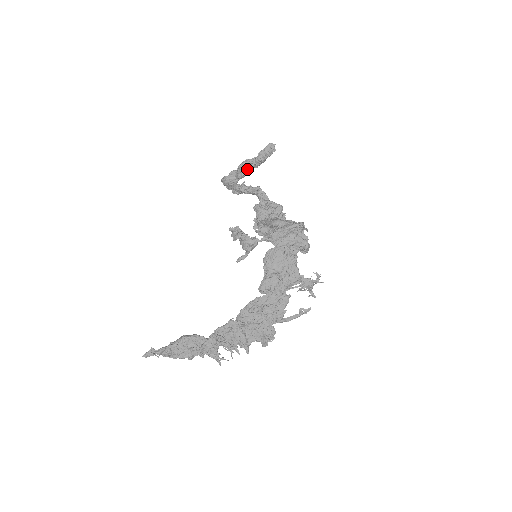
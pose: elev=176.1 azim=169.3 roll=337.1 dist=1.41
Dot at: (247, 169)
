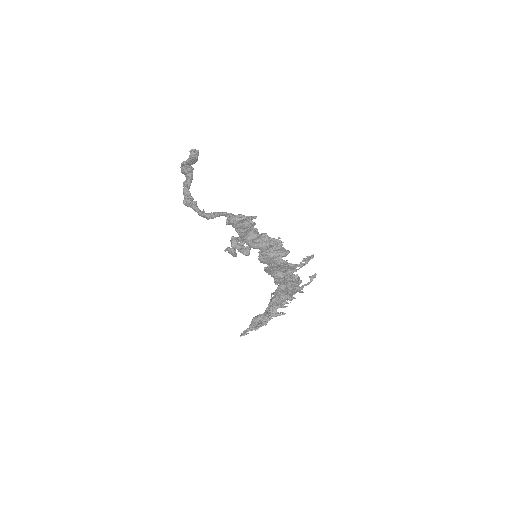
Dot at: (190, 173)
